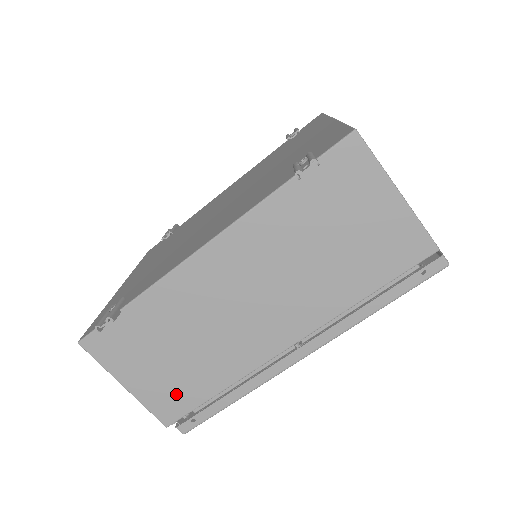
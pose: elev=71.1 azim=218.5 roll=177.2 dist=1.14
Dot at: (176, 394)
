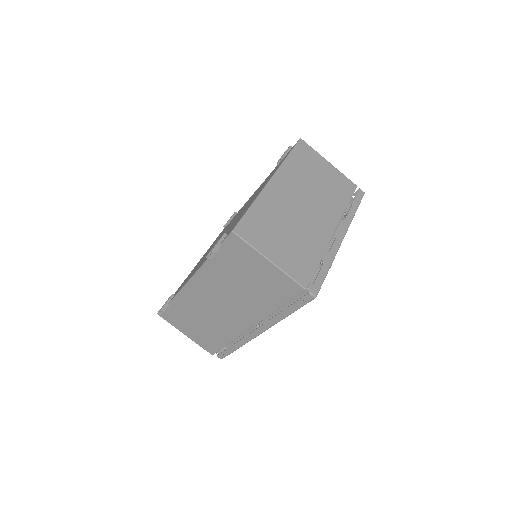
Dot at: (209, 342)
